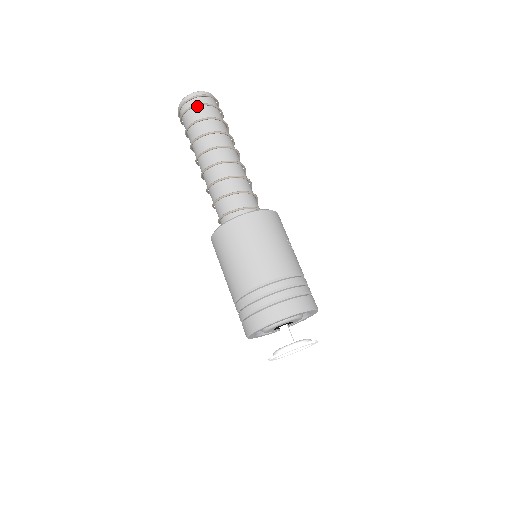
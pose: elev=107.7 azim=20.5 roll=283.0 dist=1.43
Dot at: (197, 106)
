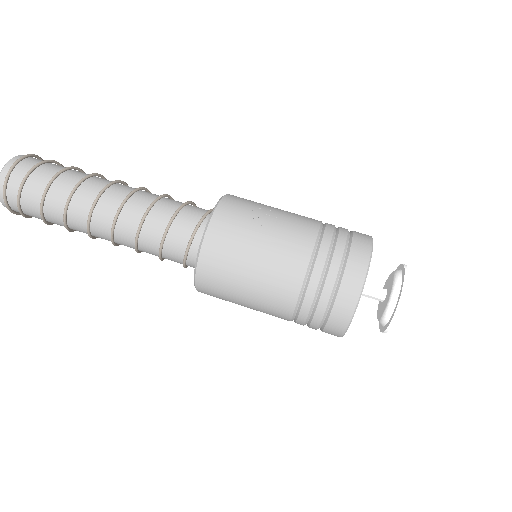
Dot at: (19, 202)
